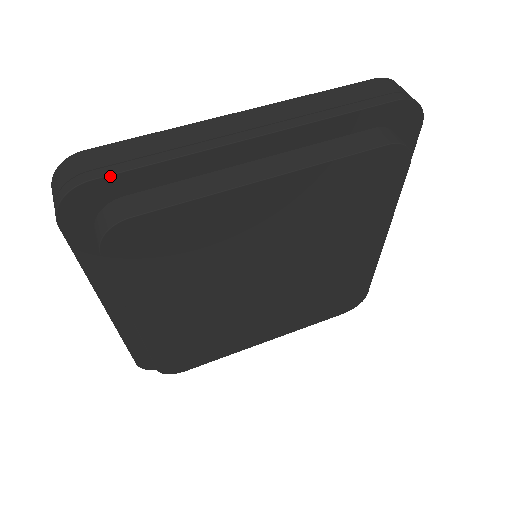
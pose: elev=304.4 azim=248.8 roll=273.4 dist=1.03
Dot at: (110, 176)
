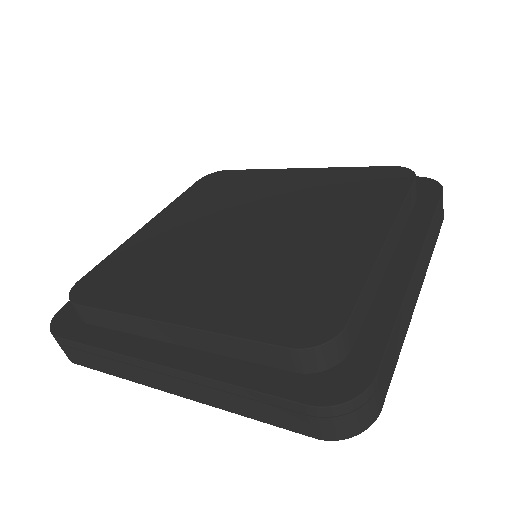
Dot at: occluded
